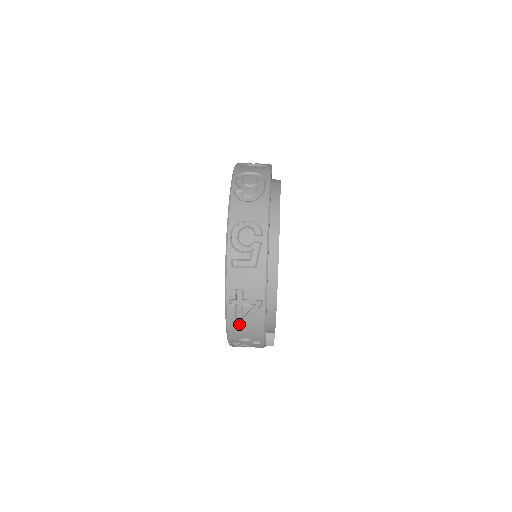
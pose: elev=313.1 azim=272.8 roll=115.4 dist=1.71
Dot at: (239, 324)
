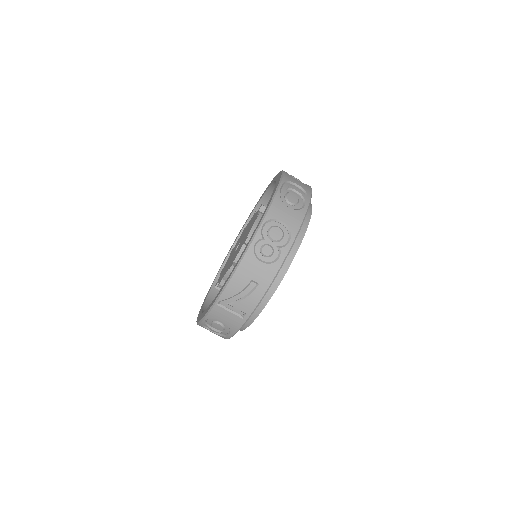
Dot at: occluded
